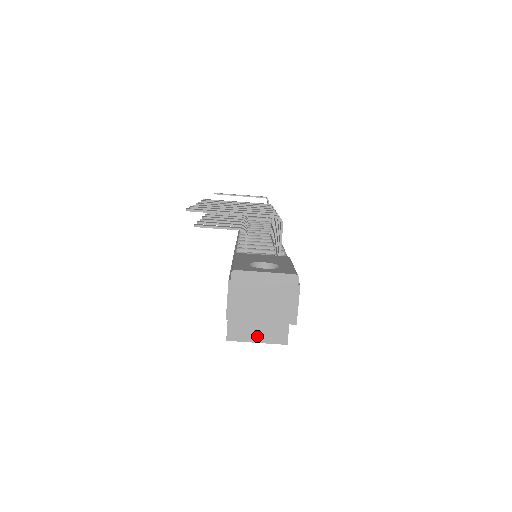
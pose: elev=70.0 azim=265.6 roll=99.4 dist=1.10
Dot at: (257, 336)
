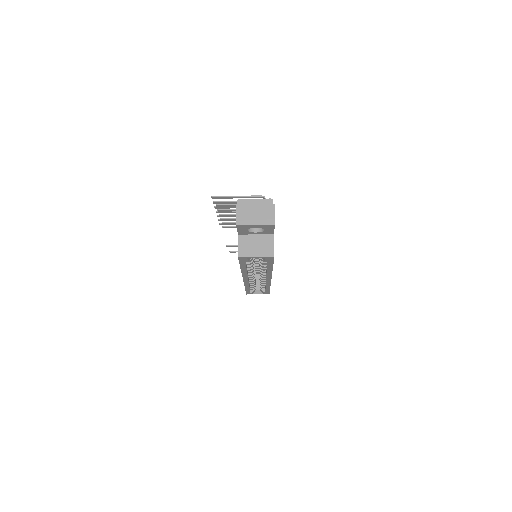
Dot at: (256, 253)
